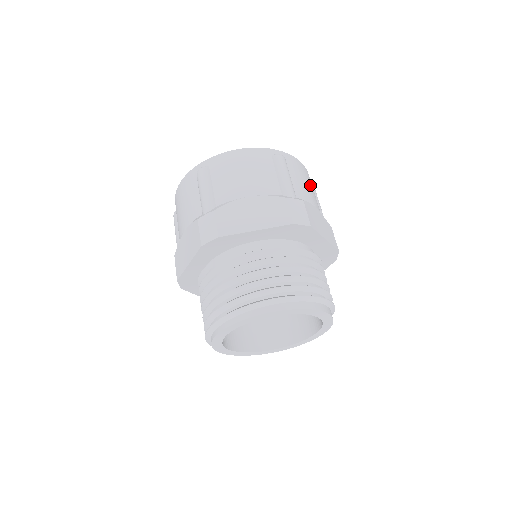
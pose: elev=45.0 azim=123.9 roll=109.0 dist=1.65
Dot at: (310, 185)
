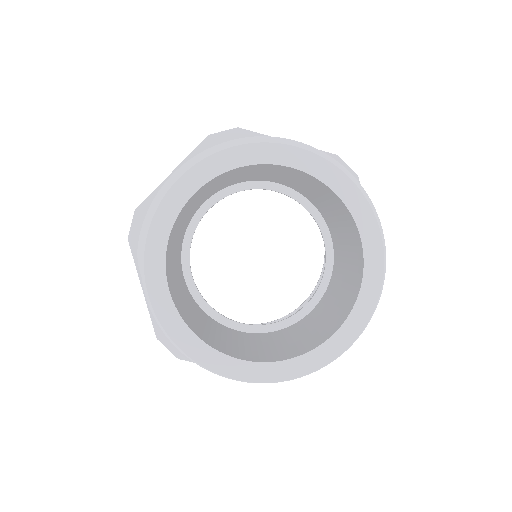
Dot at: occluded
